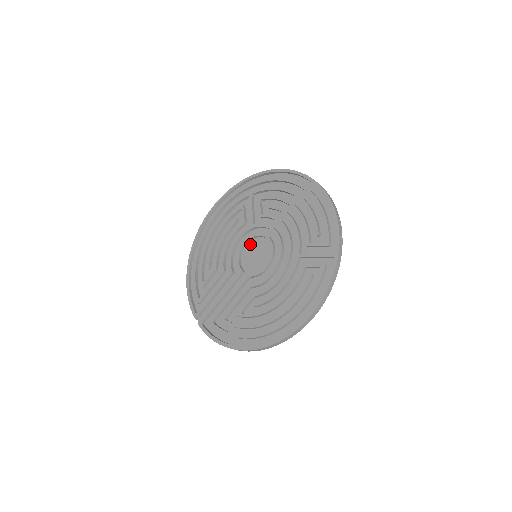
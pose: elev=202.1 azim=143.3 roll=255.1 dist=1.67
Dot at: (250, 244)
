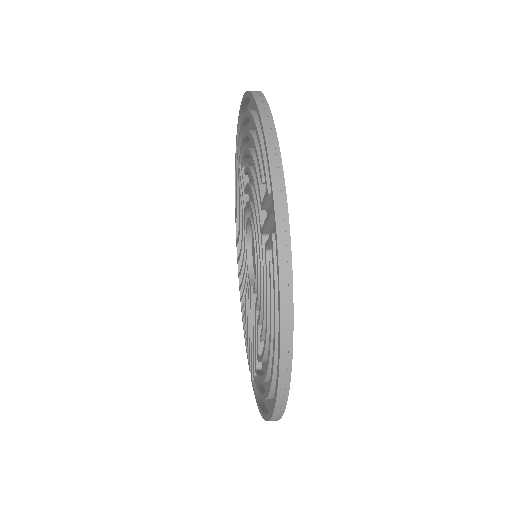
Dot at: (252, 240)
